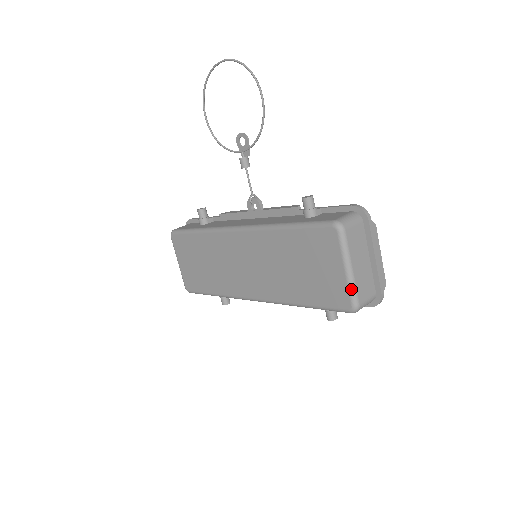
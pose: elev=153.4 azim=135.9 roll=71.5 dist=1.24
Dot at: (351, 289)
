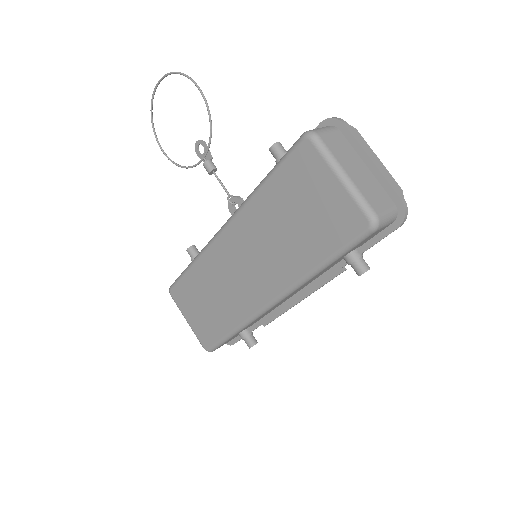
Dot at: (357, 198)
